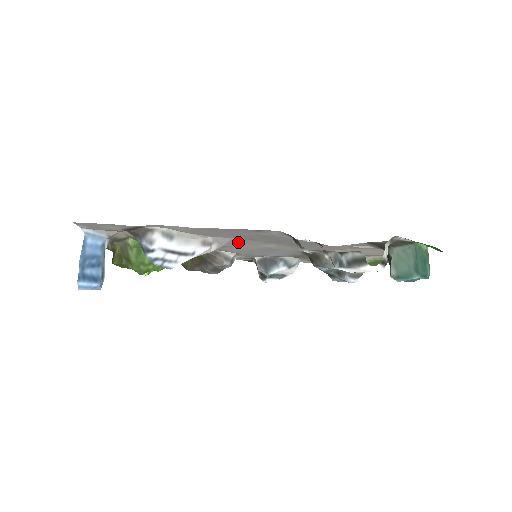
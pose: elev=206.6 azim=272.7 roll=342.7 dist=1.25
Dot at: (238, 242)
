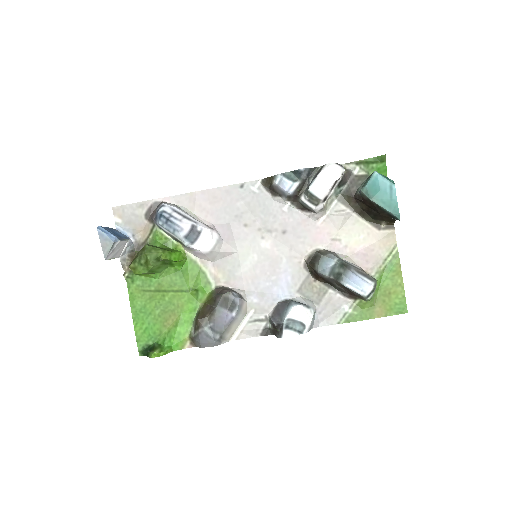
Dot at: (237, 238)
